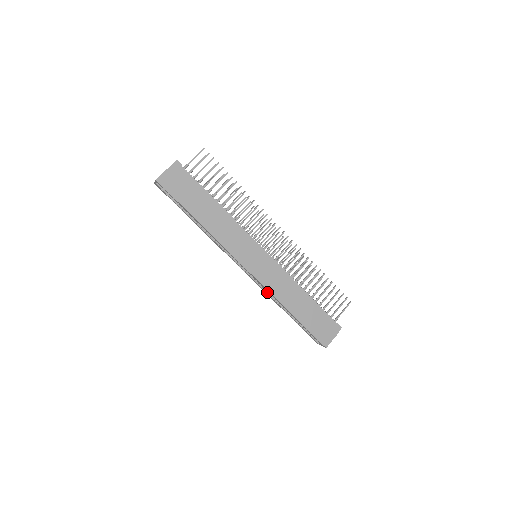
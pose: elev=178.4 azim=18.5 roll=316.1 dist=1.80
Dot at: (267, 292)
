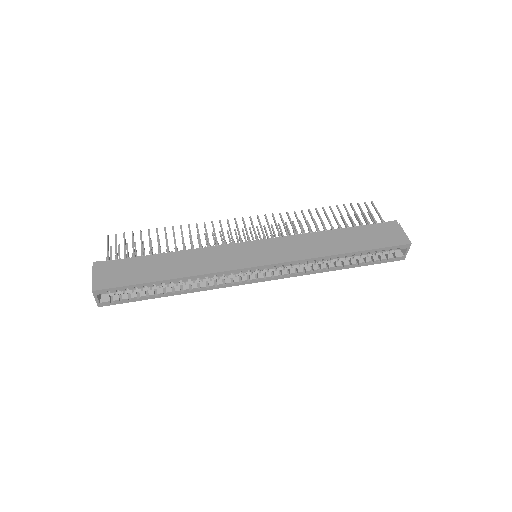
Dot at: (305, 270)
